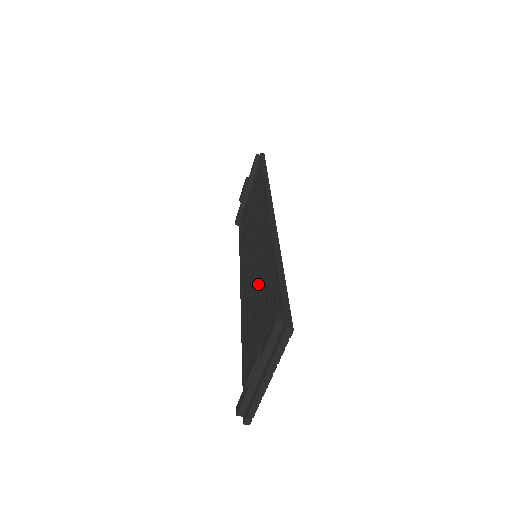
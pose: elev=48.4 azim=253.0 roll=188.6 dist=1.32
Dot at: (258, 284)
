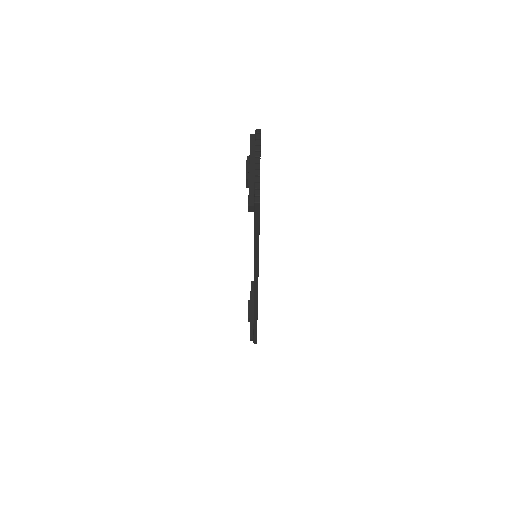
Dot at: occluded
